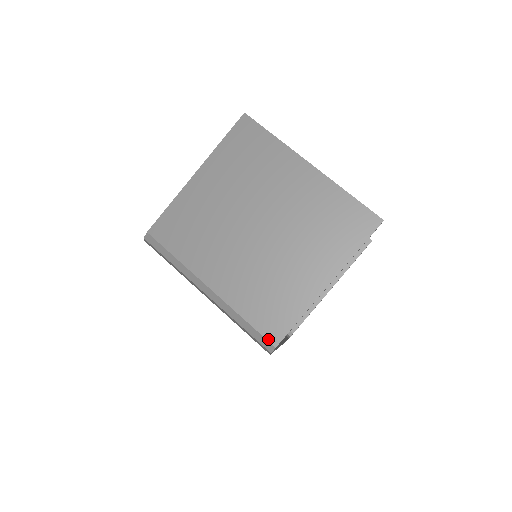
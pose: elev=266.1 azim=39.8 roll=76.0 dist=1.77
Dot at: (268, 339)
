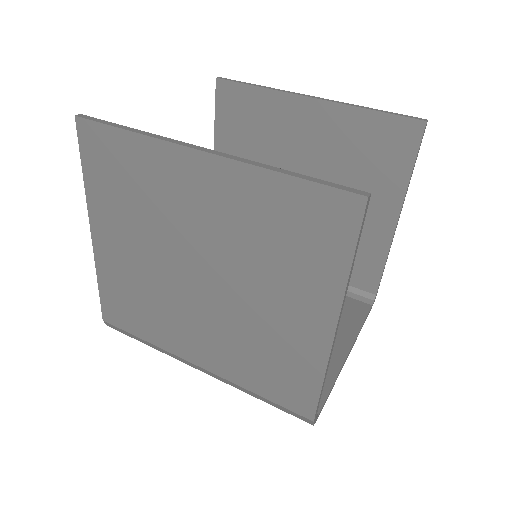
Dot at: (298, 413)
